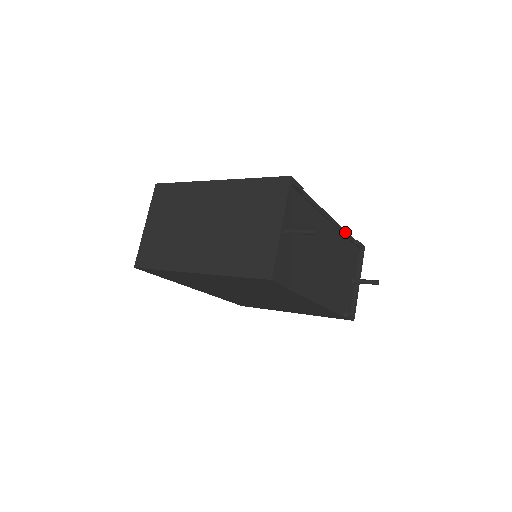
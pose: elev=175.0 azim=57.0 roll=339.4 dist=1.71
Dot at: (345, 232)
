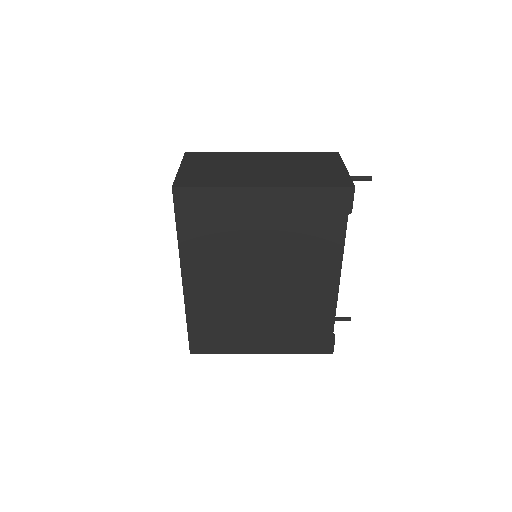
Dot at: occluded
